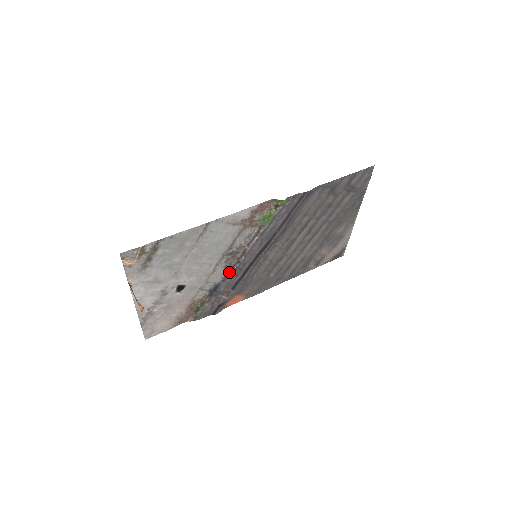
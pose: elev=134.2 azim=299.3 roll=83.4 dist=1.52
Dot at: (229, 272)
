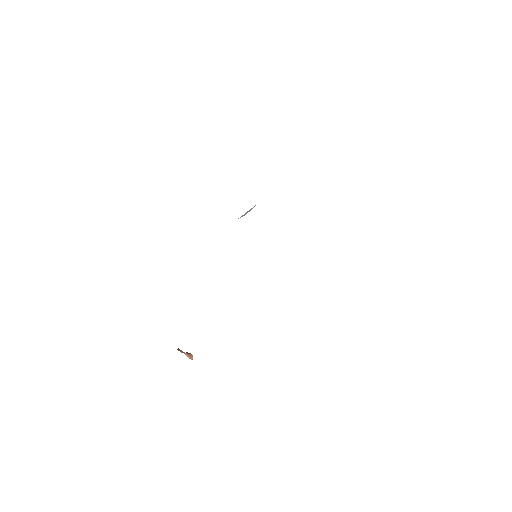
Dot at: occluded
